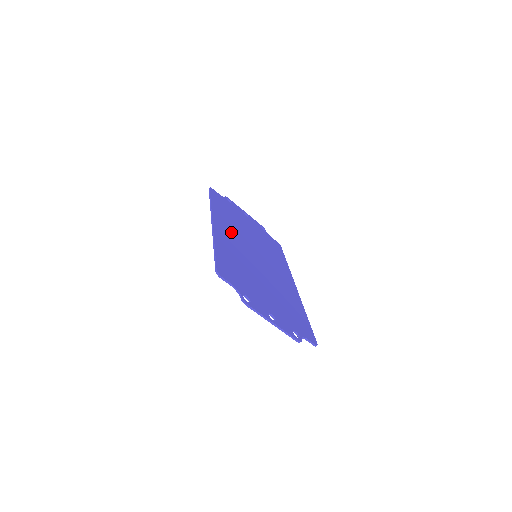
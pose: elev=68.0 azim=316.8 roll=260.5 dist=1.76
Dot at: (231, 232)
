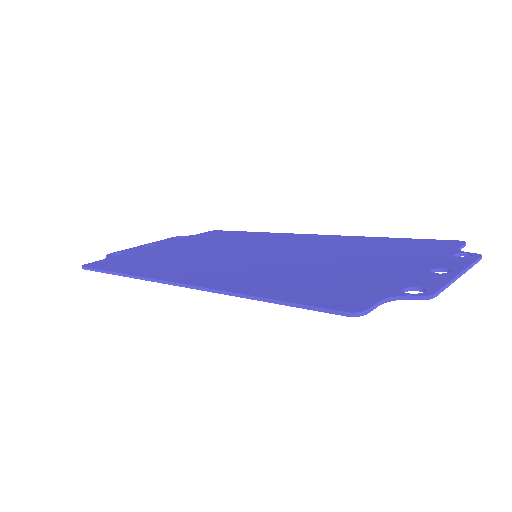
Dot at: (202, 268)
